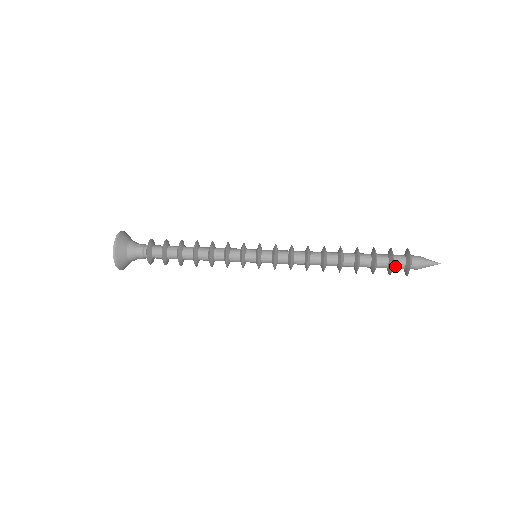
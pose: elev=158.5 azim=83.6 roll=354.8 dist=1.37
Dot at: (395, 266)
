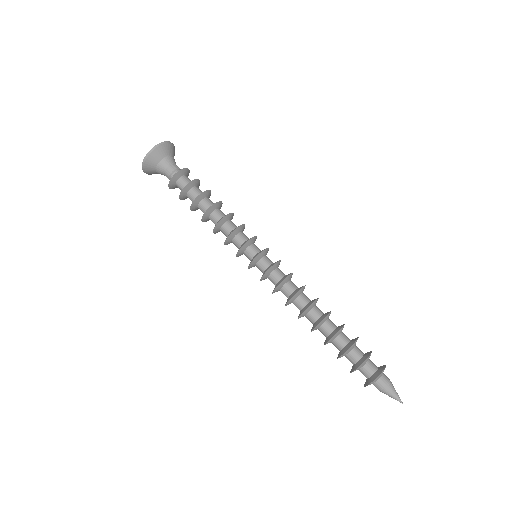
Dot at: (360, 370)
